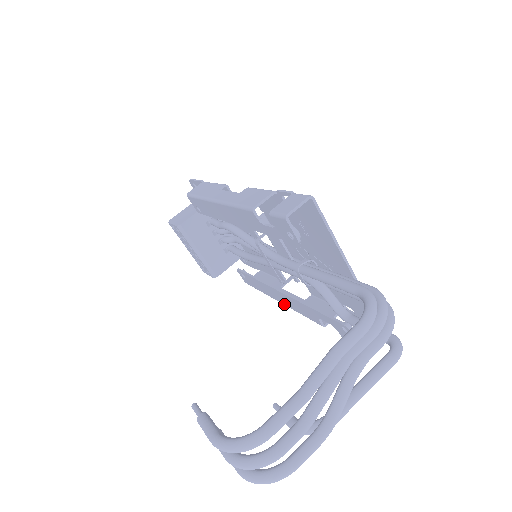
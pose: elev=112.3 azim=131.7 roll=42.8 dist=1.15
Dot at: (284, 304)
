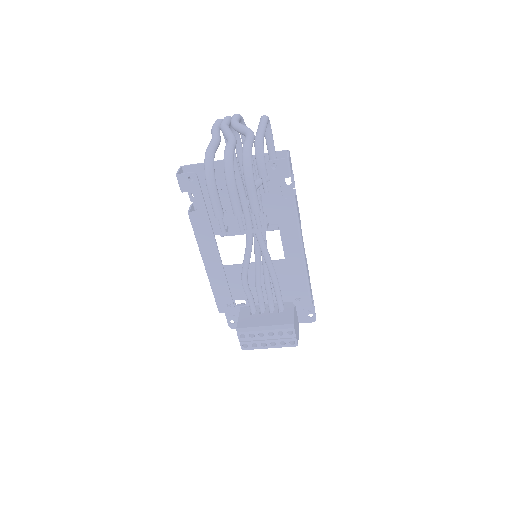
Dot at: (300, 247)
